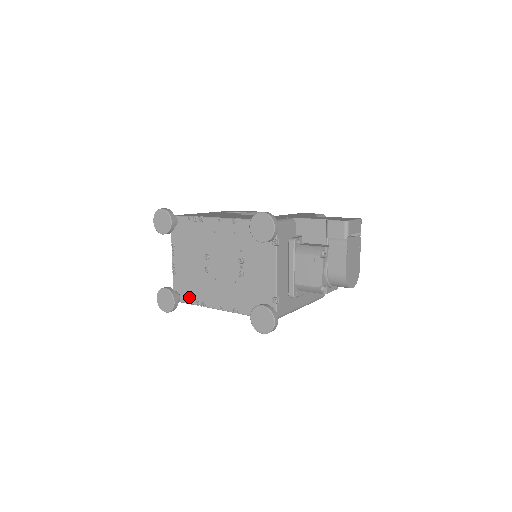
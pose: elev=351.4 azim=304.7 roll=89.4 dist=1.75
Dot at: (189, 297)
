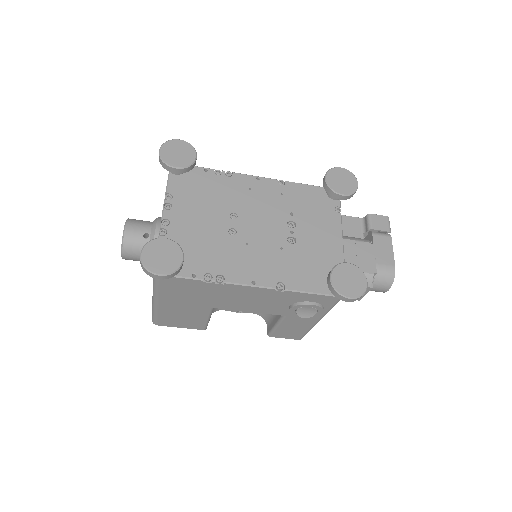
Dot at: (191, 267)
